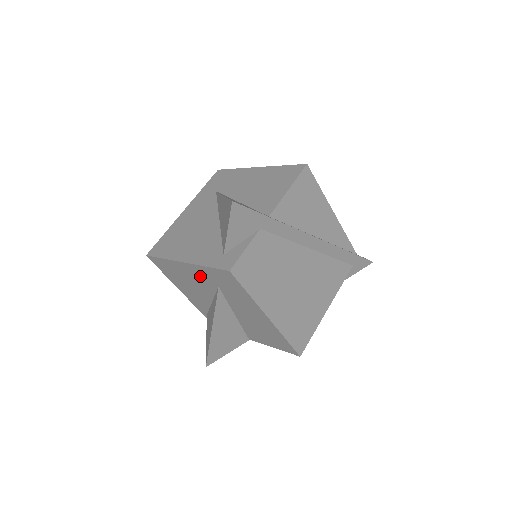
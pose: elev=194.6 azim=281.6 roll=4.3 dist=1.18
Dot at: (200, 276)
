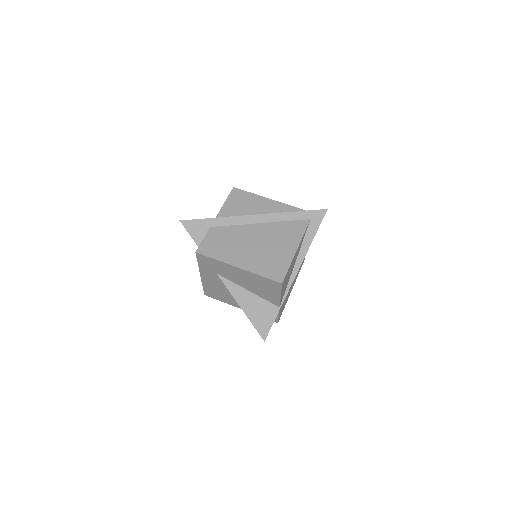
Dot at: (210, 276)
